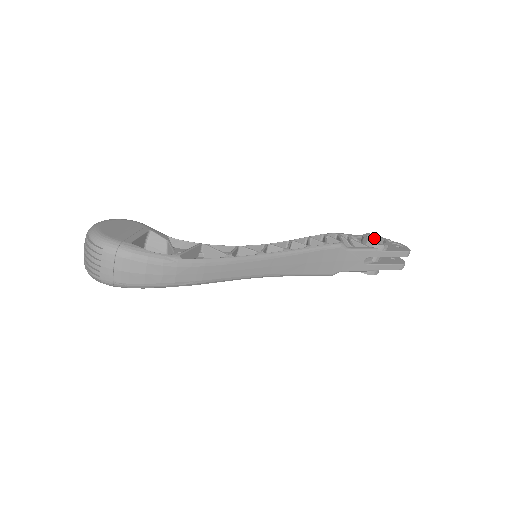
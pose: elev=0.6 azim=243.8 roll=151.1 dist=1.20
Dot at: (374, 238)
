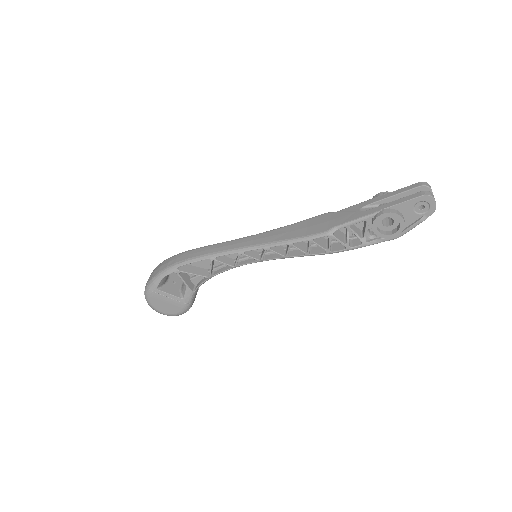
Dot at: occluded
